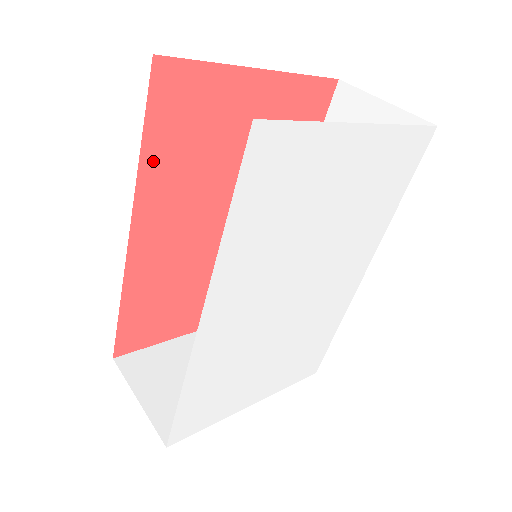
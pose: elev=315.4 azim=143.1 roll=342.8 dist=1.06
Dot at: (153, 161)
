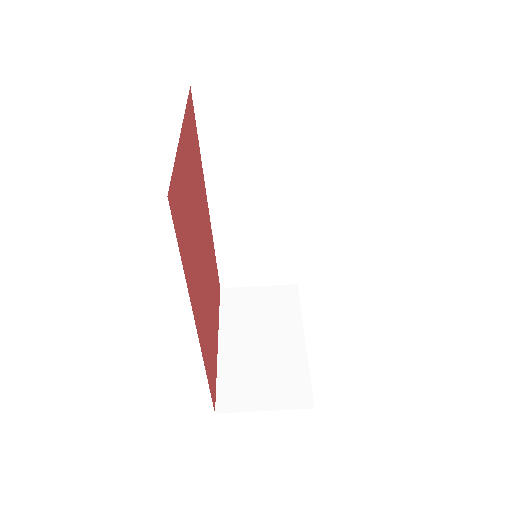
Dot at: (186, 267)
